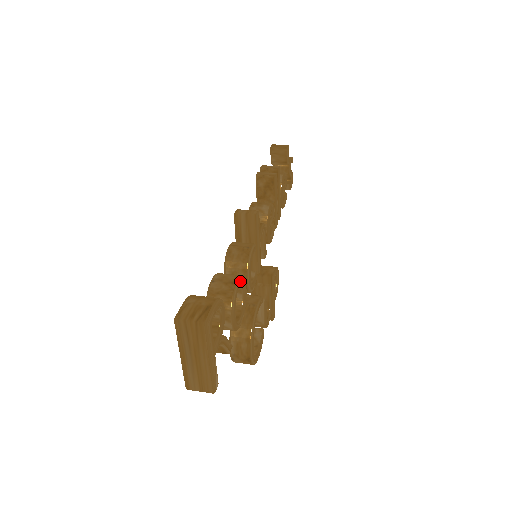
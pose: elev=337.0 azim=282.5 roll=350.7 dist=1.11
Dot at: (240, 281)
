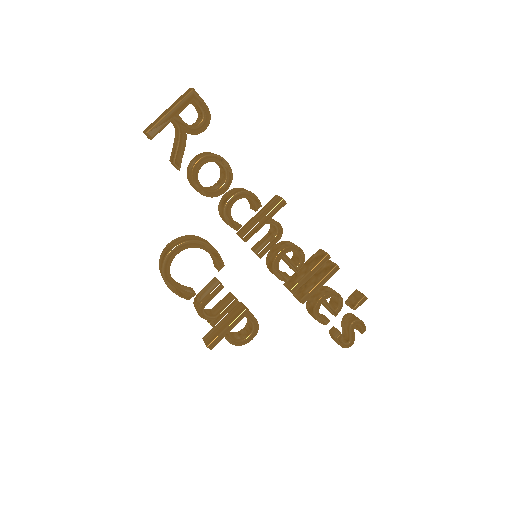
Dot at: (228, 167)
